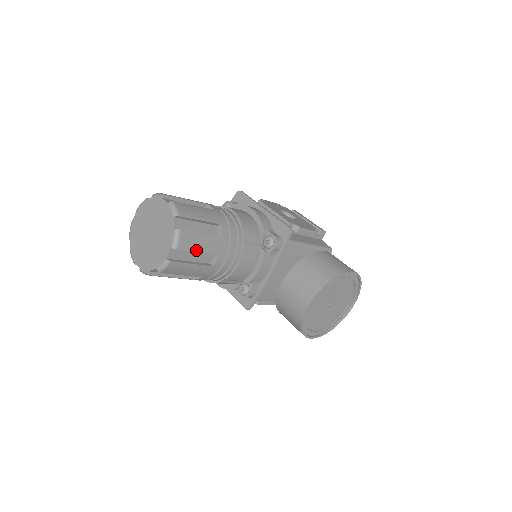
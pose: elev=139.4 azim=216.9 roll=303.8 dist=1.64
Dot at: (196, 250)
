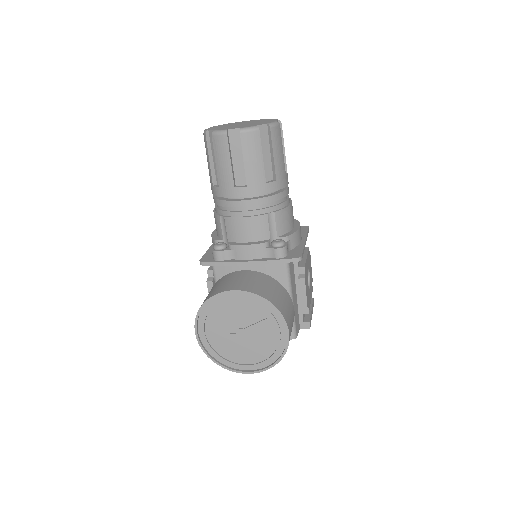
Dot at: (245, 156)
